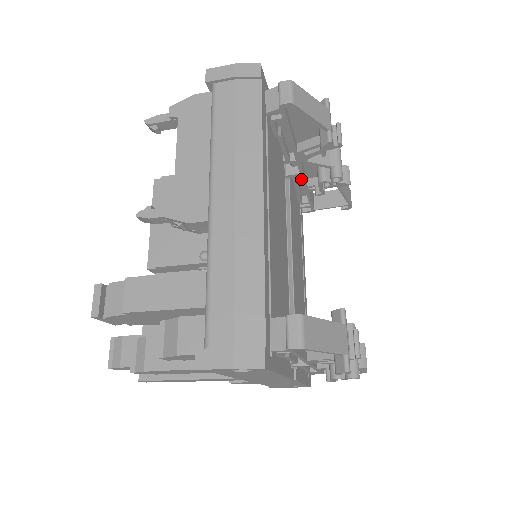
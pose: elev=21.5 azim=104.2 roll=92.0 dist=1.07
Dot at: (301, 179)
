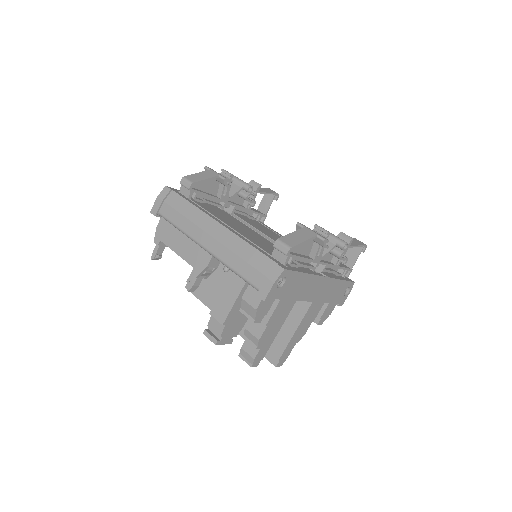
Dot at: (240, 209)
